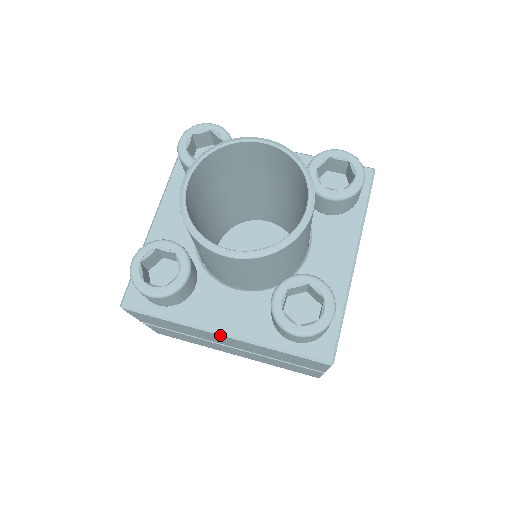
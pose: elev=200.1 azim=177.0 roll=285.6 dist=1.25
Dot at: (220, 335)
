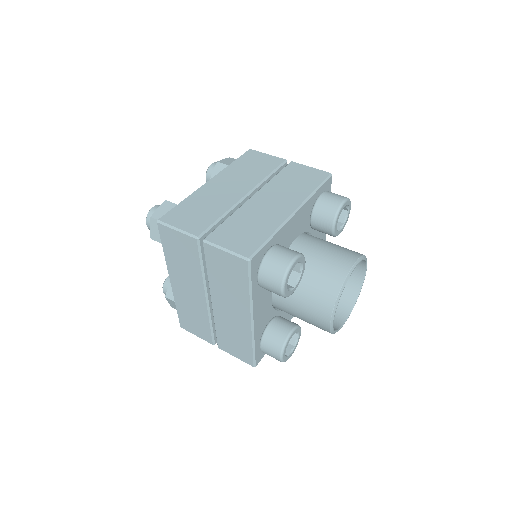
Dot at: occluded
